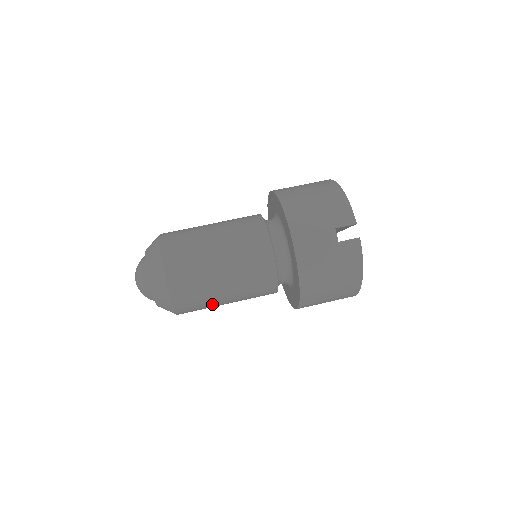
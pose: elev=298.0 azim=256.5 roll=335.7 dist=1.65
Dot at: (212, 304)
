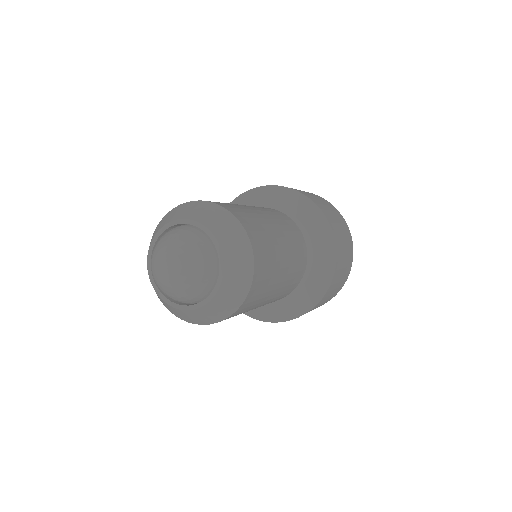
Dot at: (269, 232)
